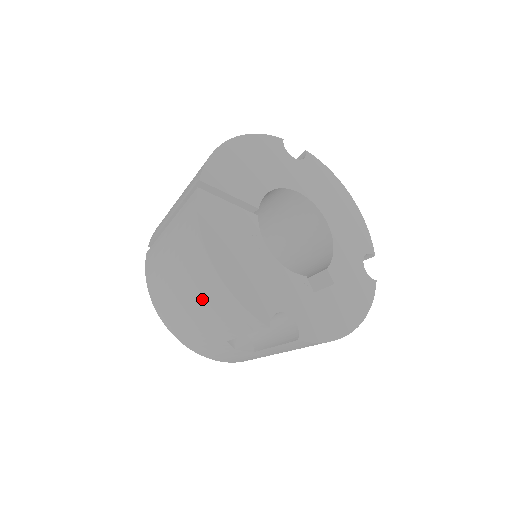
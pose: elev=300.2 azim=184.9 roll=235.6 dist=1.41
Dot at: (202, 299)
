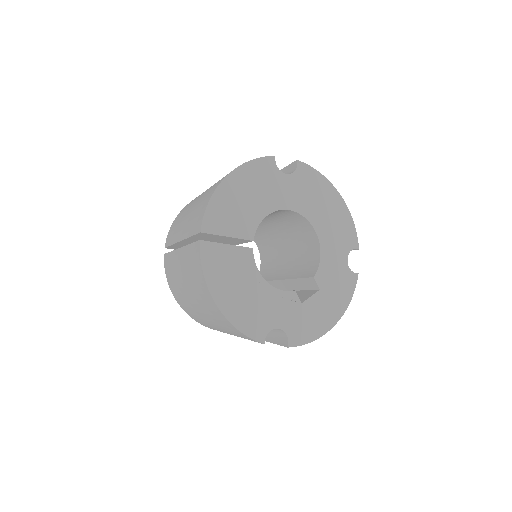
Dot at: (212, 317)
